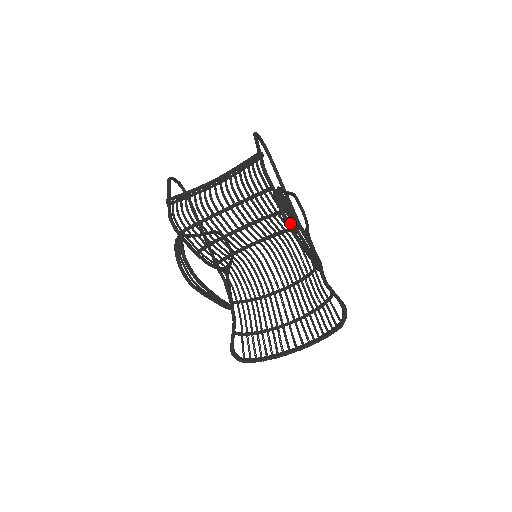
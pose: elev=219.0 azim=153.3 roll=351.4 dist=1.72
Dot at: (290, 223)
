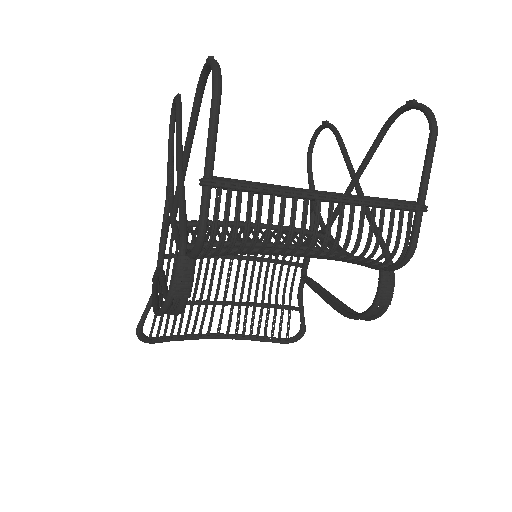
Dot at: (364, 317)
